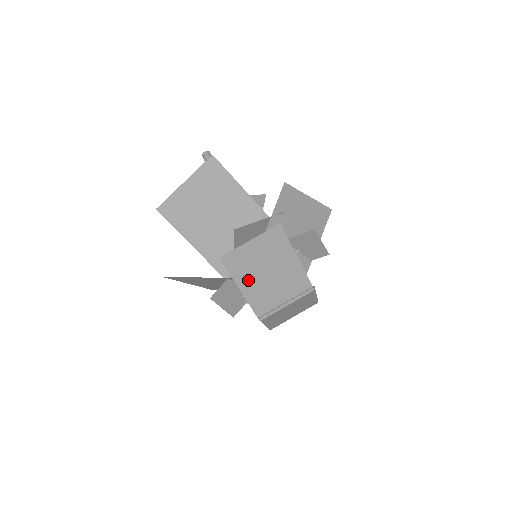
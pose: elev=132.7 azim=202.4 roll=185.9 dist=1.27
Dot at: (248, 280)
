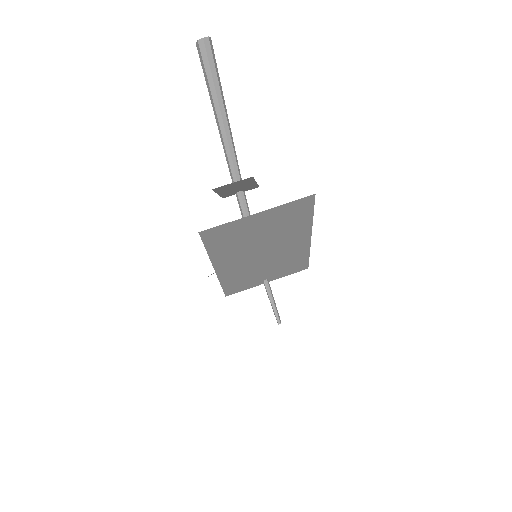
Dot at: occluded
